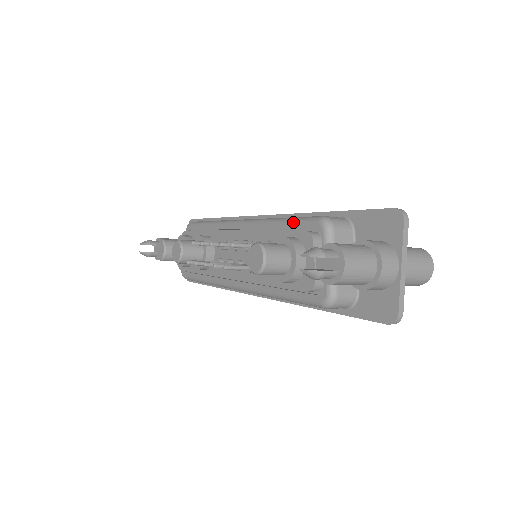
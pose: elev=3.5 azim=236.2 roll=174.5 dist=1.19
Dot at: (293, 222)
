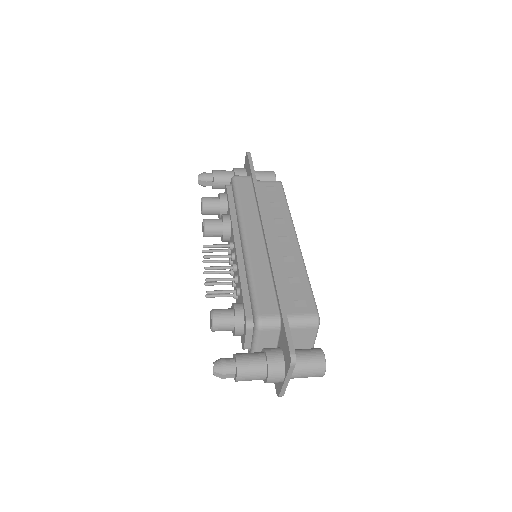
Dot at: (250, 295)
